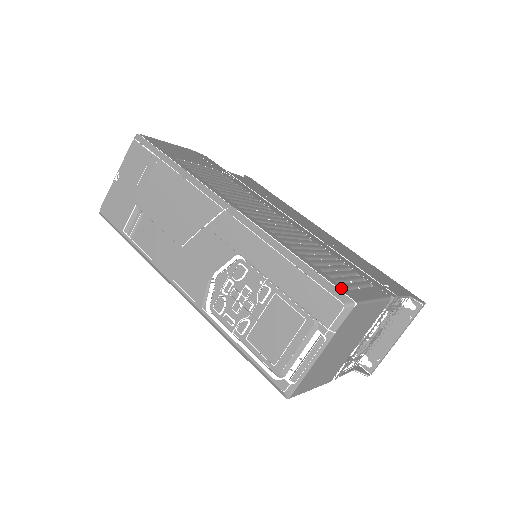
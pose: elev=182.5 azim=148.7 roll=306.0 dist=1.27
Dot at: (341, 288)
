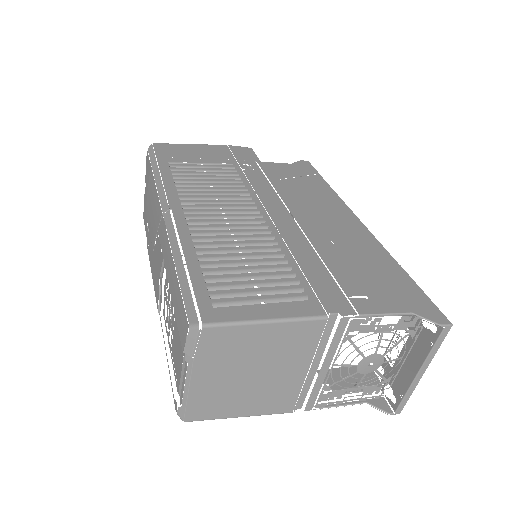
Dot at: (204, 304)
